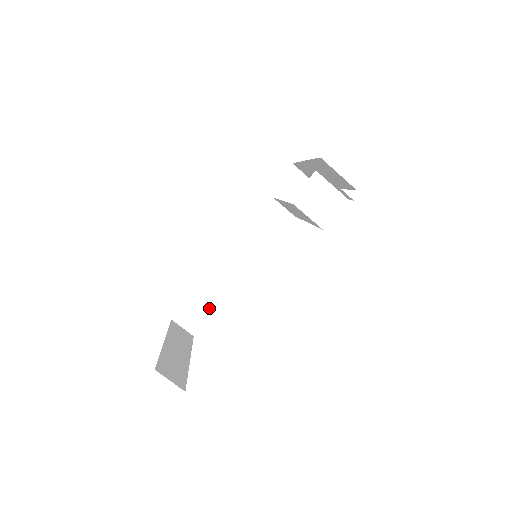
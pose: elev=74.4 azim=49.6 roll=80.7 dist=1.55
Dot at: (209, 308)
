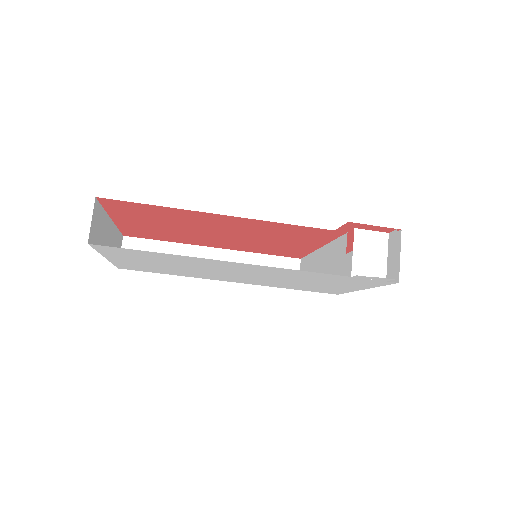
Dot at: occluded
